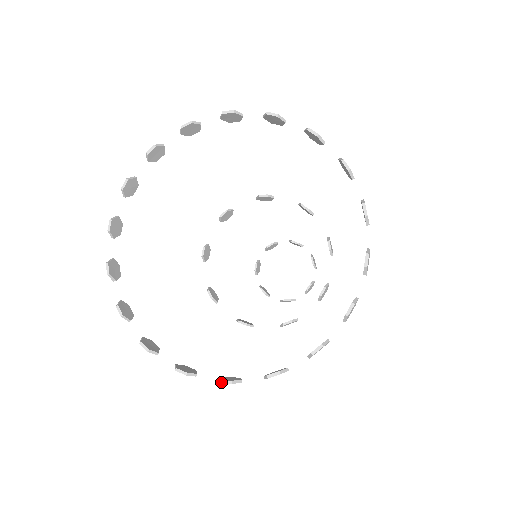
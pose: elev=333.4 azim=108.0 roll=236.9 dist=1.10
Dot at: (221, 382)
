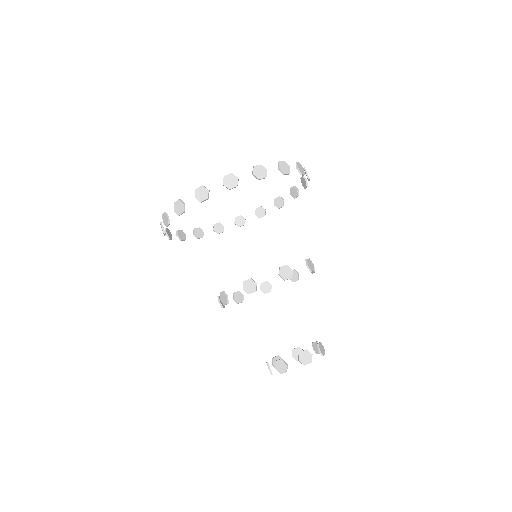
Dot at: (175, 202)
